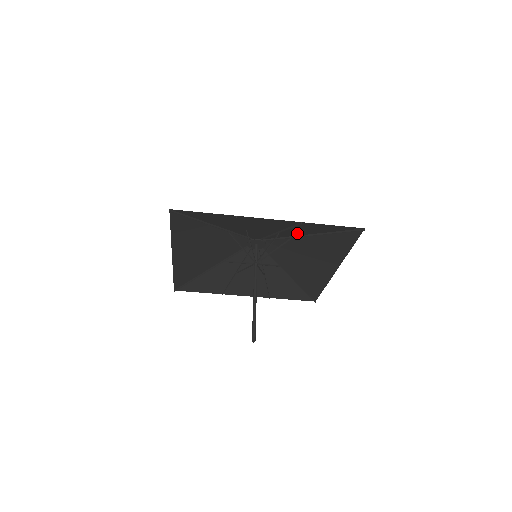
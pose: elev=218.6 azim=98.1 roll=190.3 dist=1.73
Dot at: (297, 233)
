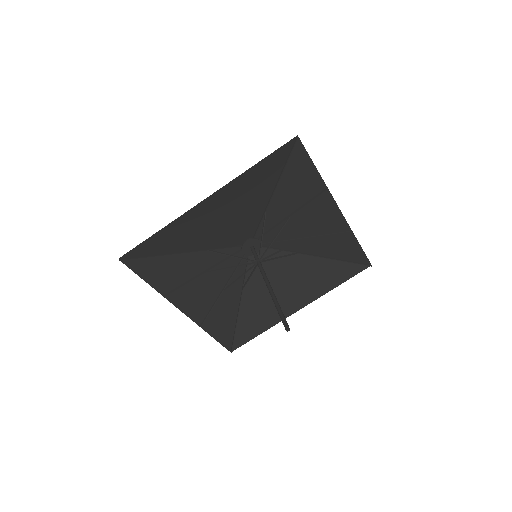
Dot at: (311, 248)
